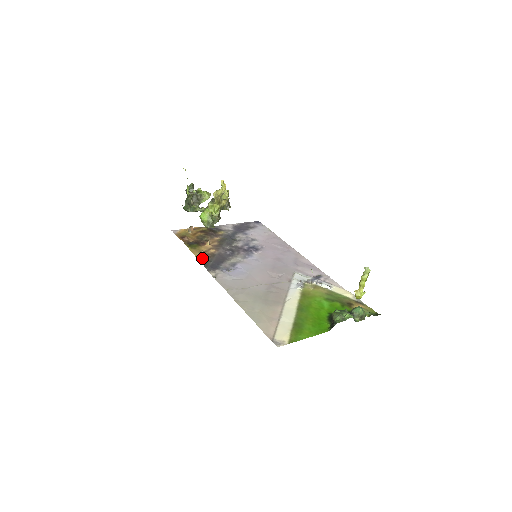
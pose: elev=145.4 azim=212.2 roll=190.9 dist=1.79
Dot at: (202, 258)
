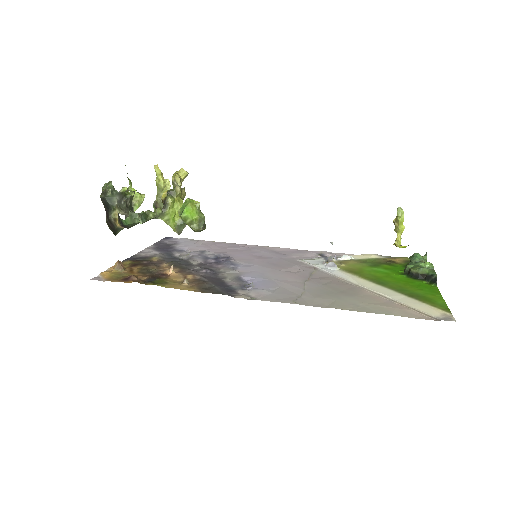
Dot at: (197, 288)
